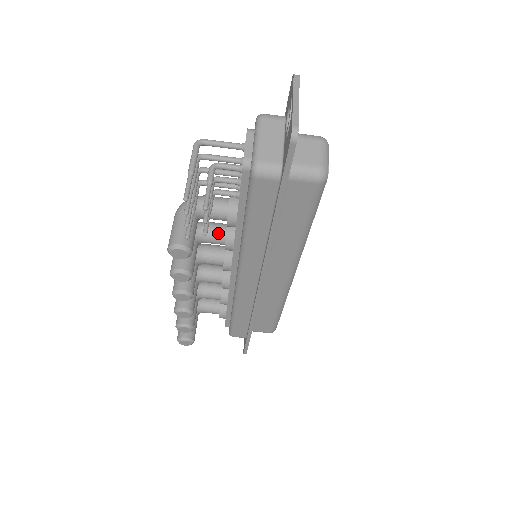
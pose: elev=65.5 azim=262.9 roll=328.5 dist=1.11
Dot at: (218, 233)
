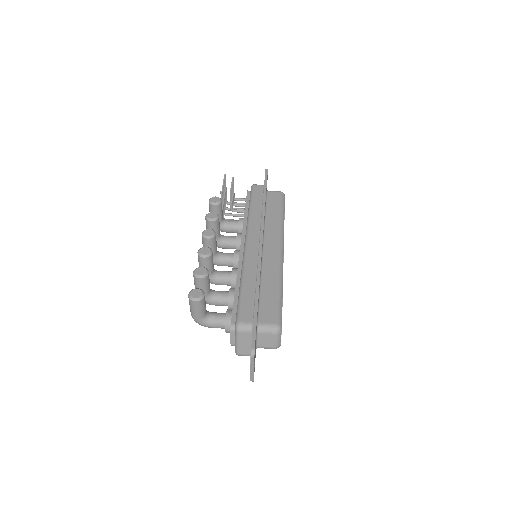
Dot at: (232, 236)
